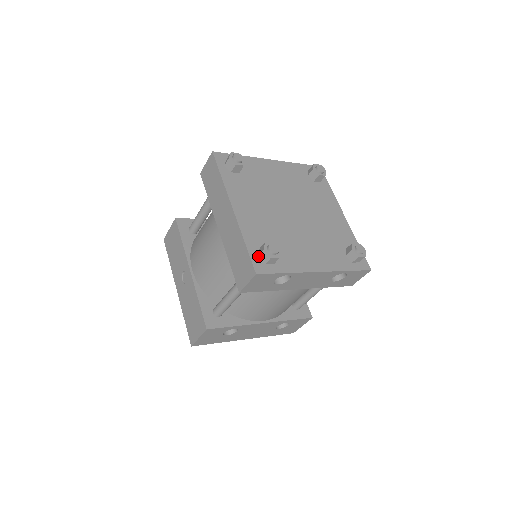
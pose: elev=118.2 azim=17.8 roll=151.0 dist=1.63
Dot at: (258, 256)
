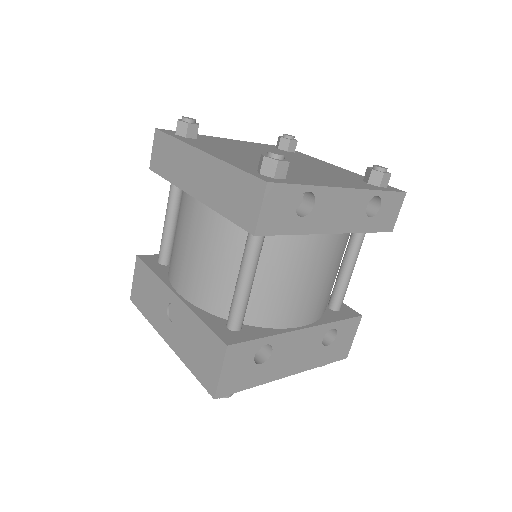
Dot at: (259, 173)
